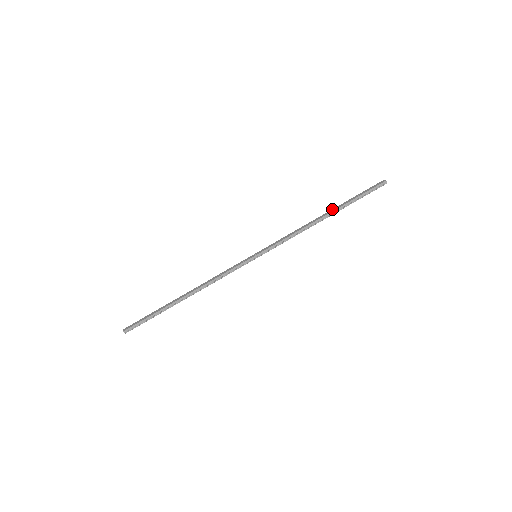
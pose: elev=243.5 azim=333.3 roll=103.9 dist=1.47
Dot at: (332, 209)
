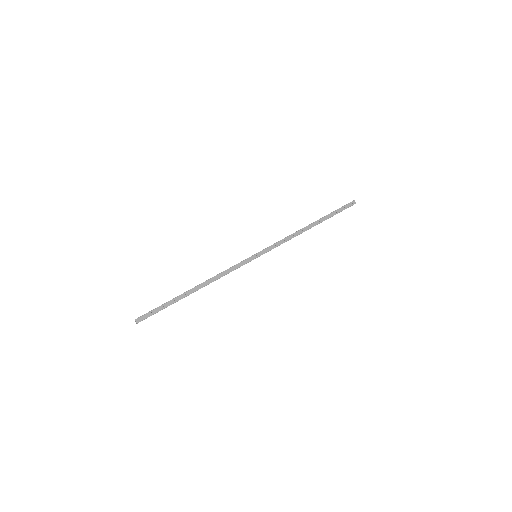
Dot at: (317, 221)
